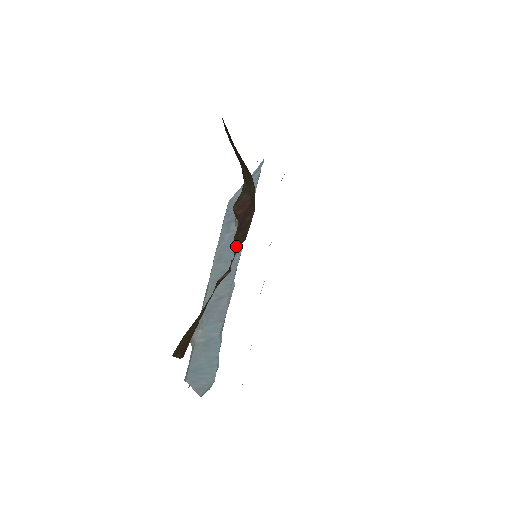
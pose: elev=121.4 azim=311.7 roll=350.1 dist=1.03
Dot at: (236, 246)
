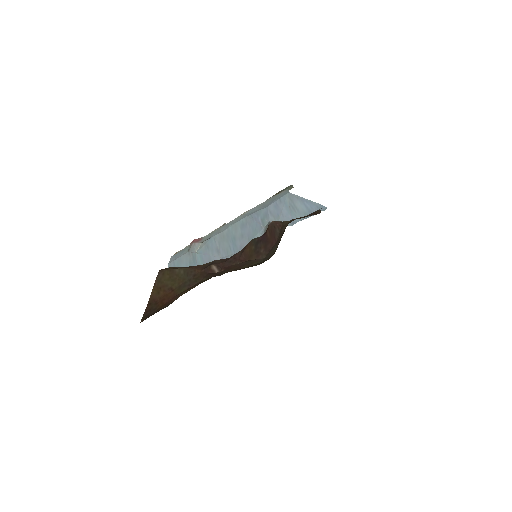
Dot at: (244, 252)
